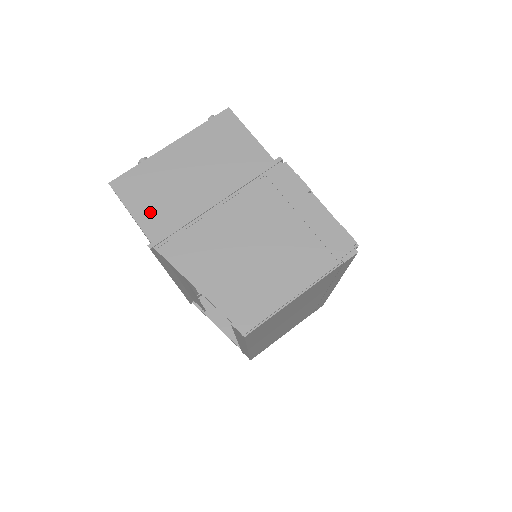
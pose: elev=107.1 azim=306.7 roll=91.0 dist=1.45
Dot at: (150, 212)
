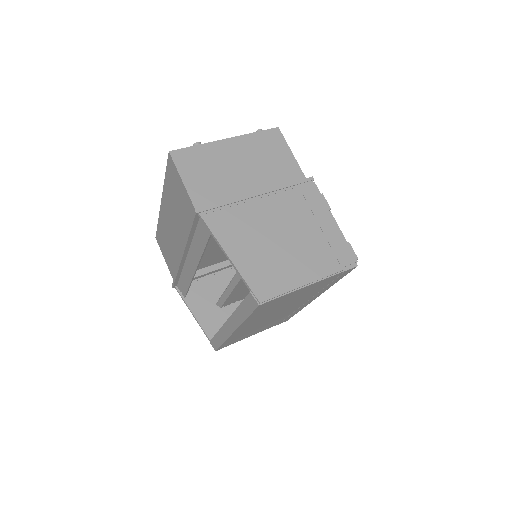
Dot at: (199, 185)
